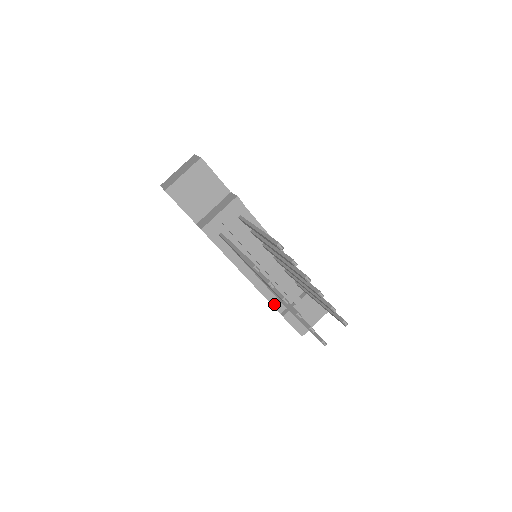
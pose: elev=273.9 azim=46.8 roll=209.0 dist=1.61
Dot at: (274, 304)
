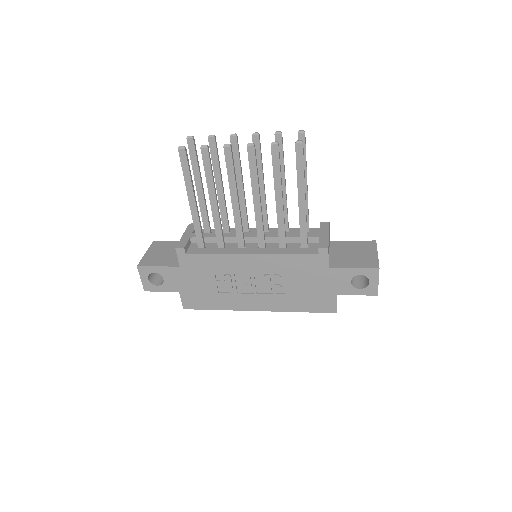
Dot at: (302, 253)
